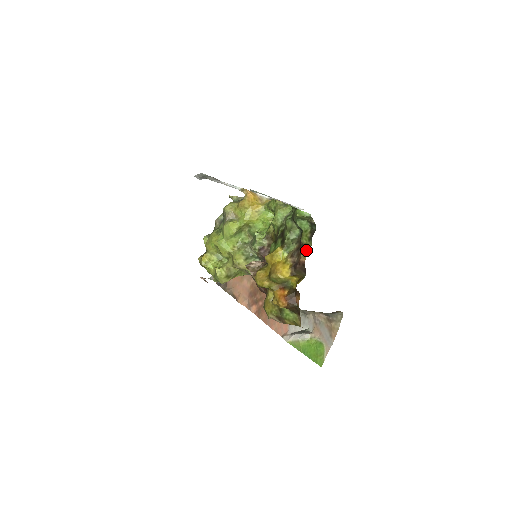
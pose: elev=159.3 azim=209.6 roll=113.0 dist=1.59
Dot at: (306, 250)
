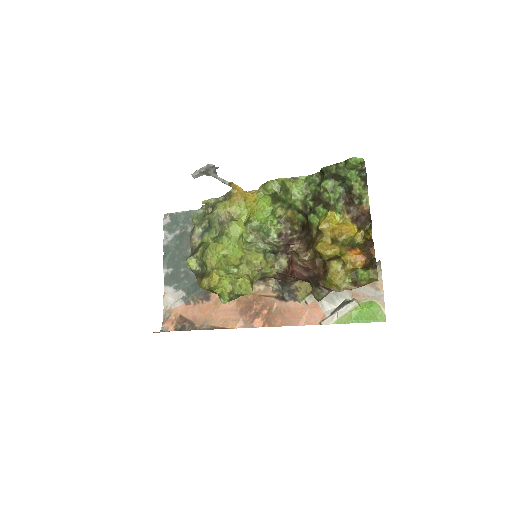
Dot at: (367, 197)
